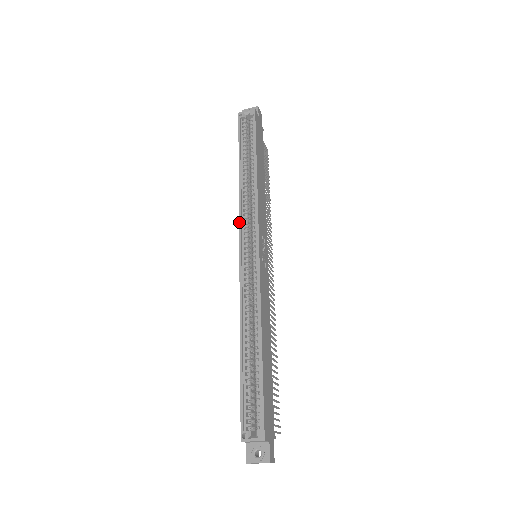
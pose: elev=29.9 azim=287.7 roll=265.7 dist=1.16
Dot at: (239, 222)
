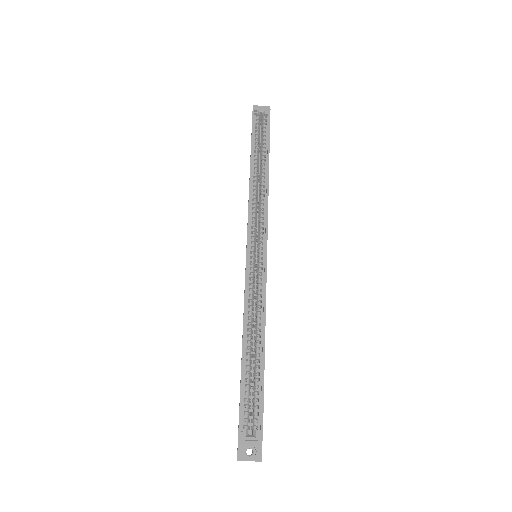
Dot at: (248, 220)
